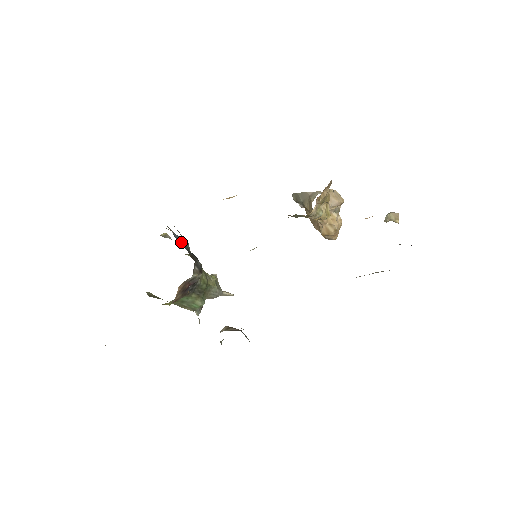
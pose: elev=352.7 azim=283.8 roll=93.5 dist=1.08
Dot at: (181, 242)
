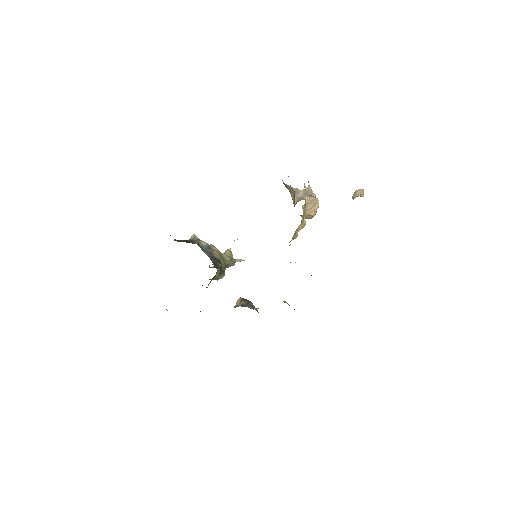
Dot at: (207, 252)
